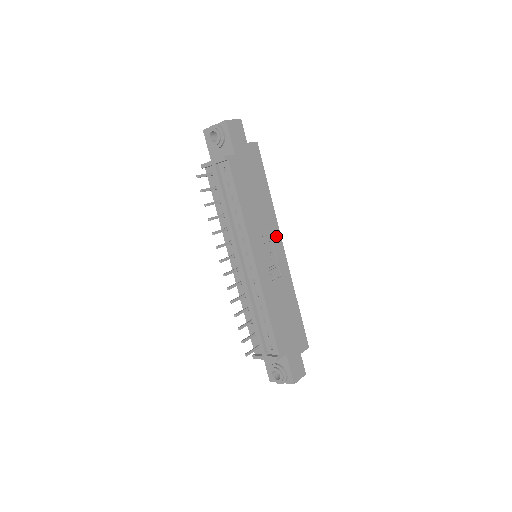
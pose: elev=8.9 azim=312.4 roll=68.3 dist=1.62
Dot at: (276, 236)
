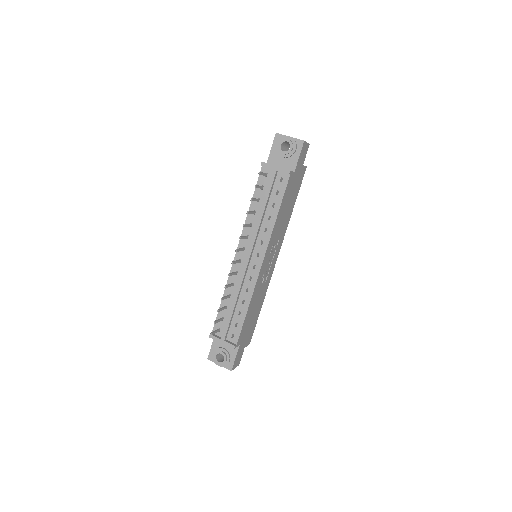
Dot at: (279, 248)
